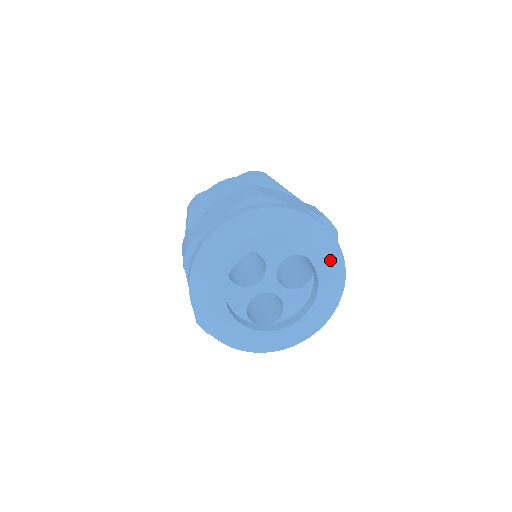
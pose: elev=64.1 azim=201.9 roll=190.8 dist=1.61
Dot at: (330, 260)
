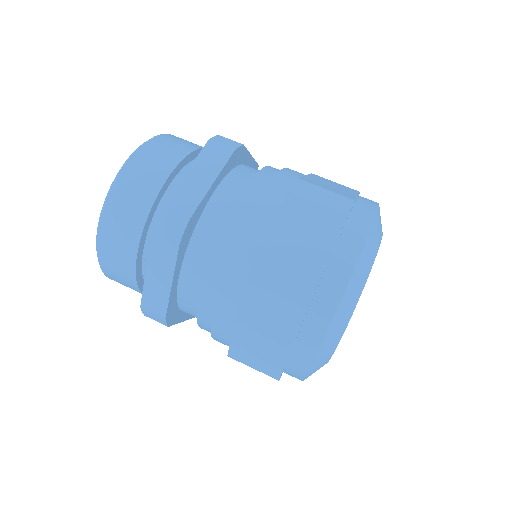
Dot at: occluded
